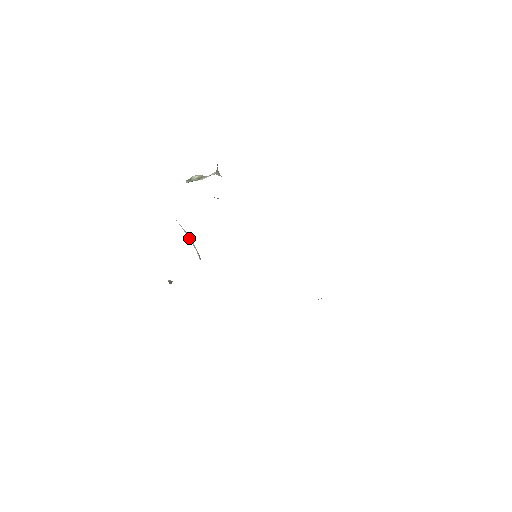
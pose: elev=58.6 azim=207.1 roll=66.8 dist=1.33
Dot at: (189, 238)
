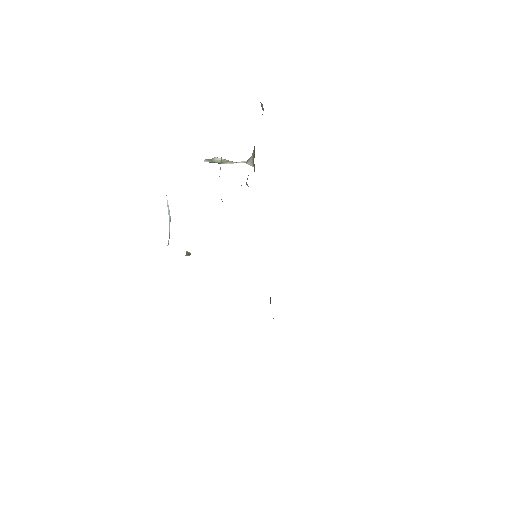
Dot at: (169, 220)
